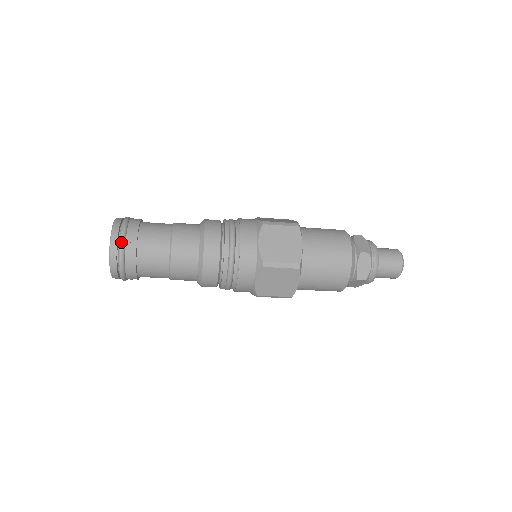
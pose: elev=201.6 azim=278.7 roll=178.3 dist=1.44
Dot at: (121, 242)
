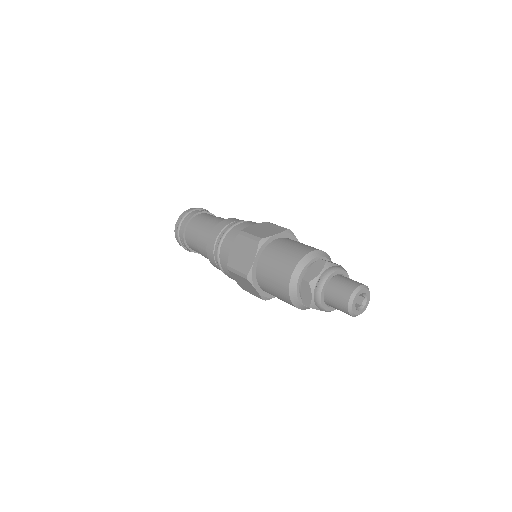
Dot at: occluded
